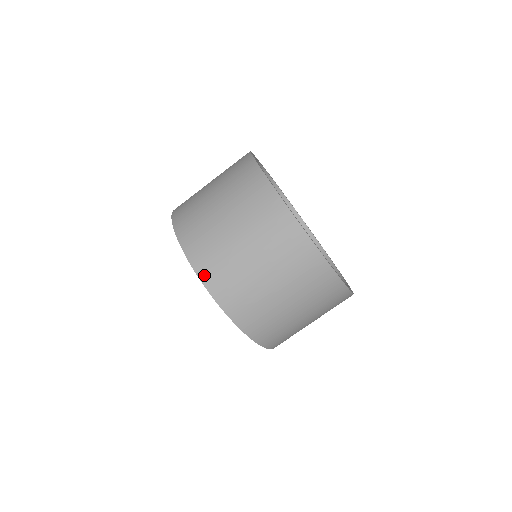
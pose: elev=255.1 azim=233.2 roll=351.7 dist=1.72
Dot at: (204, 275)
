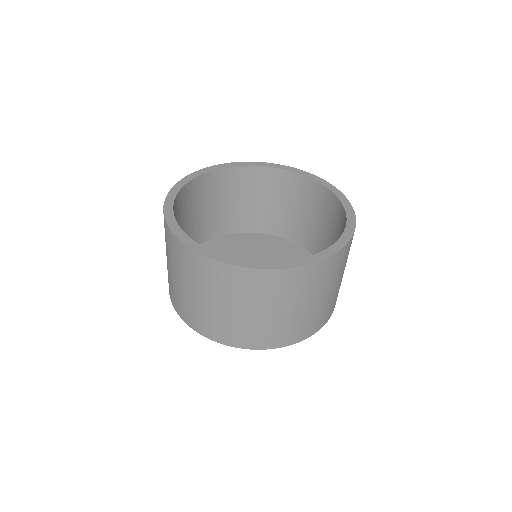
Dot at: (183, 317)
